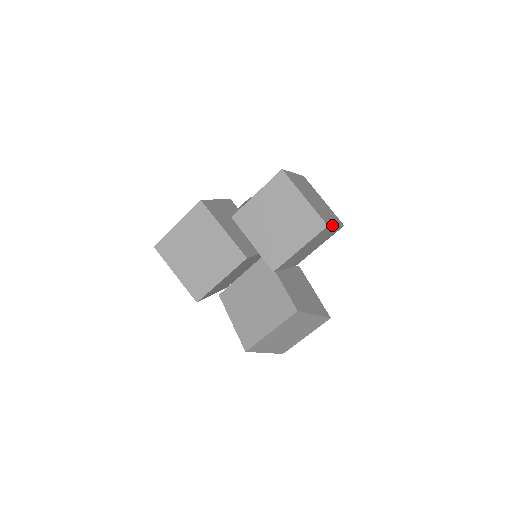
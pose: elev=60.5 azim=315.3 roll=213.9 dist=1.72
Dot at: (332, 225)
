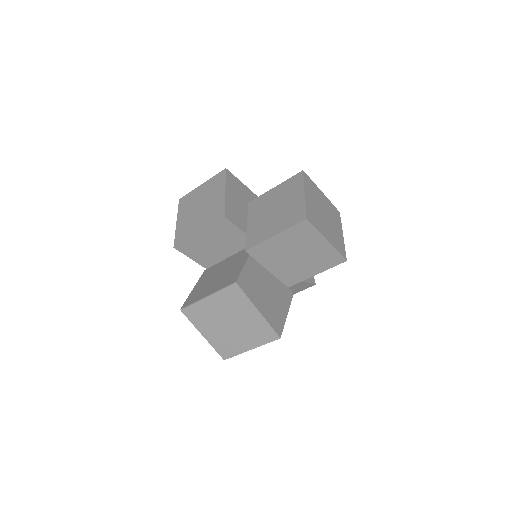
Dot at: (318, 230)
